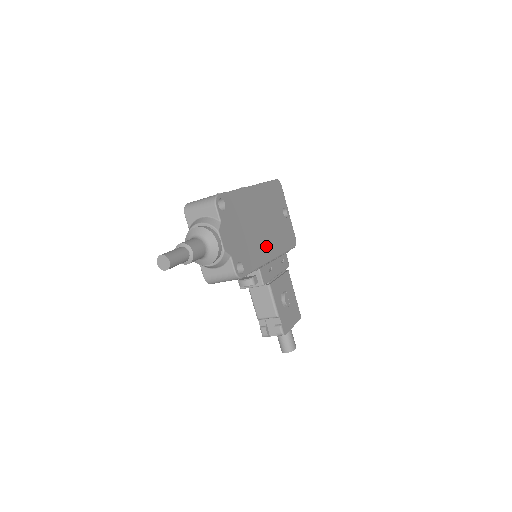
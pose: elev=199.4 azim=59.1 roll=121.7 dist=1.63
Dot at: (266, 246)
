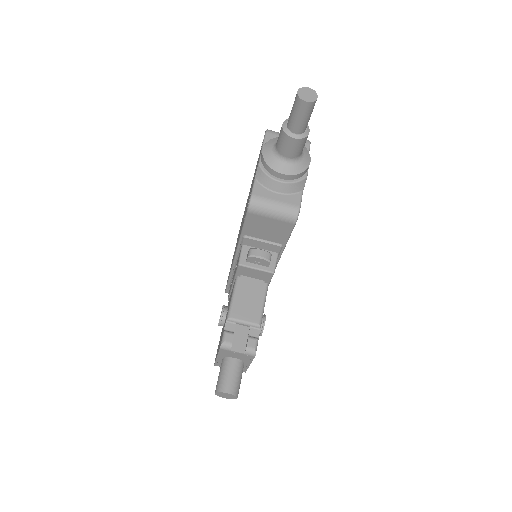
Dot at: occluded
